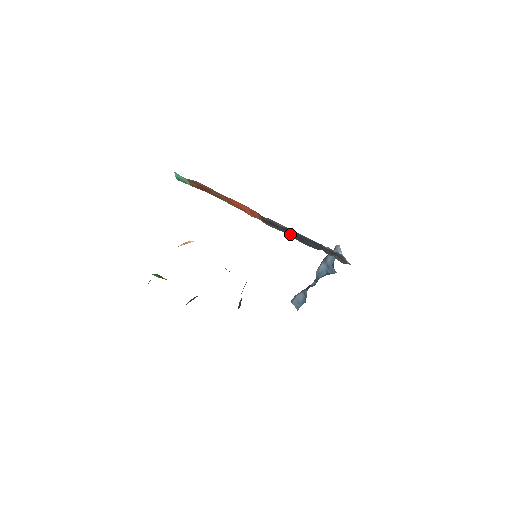
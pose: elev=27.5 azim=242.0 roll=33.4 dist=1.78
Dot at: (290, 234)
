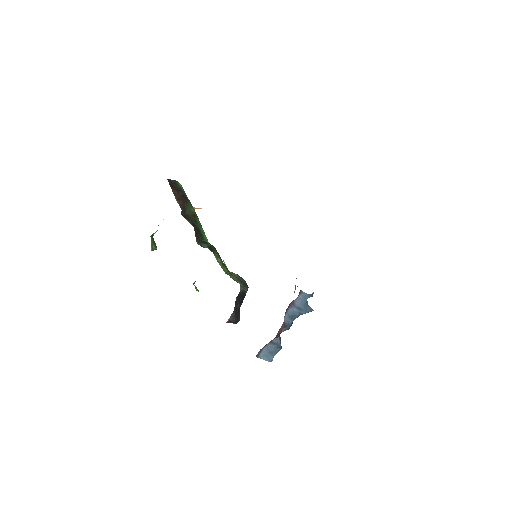
Dot at: occluded
